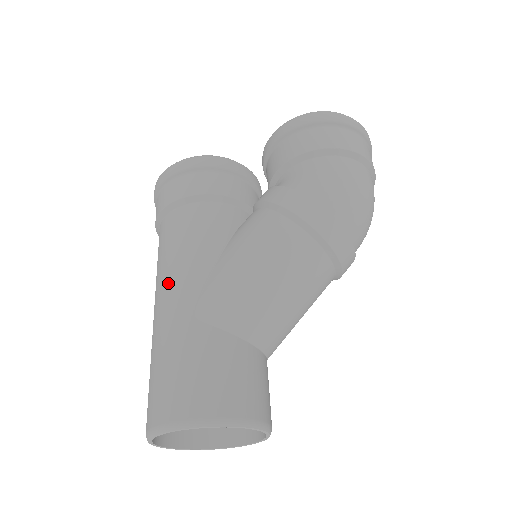
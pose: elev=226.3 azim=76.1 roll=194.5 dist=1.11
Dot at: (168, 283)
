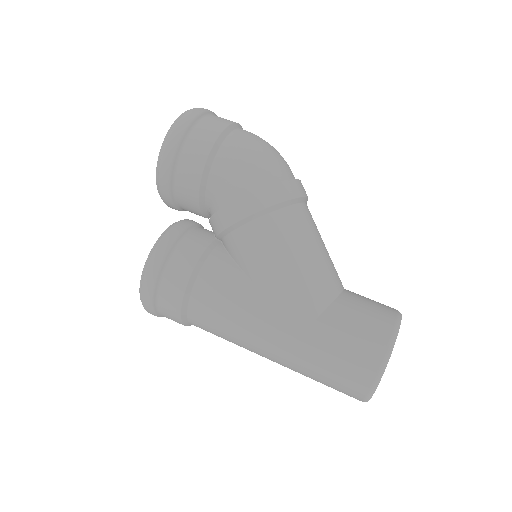
Dot at: (257, 338)
